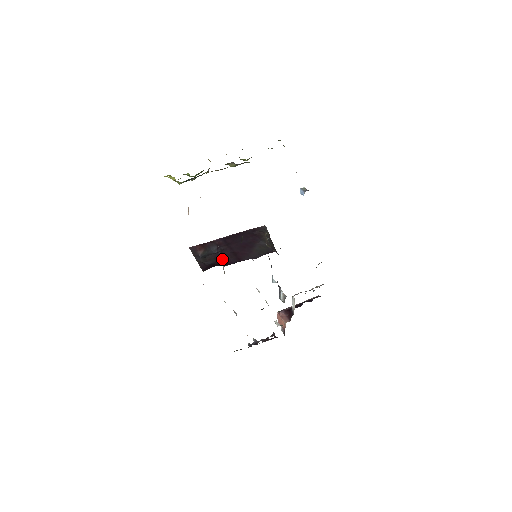
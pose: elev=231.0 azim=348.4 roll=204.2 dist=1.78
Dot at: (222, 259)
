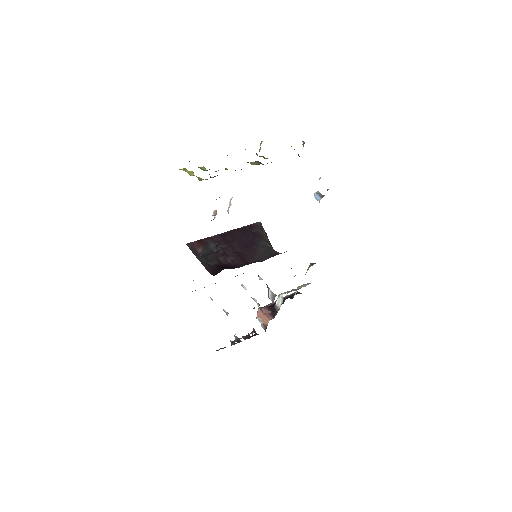
Dot at: (226, 260)
